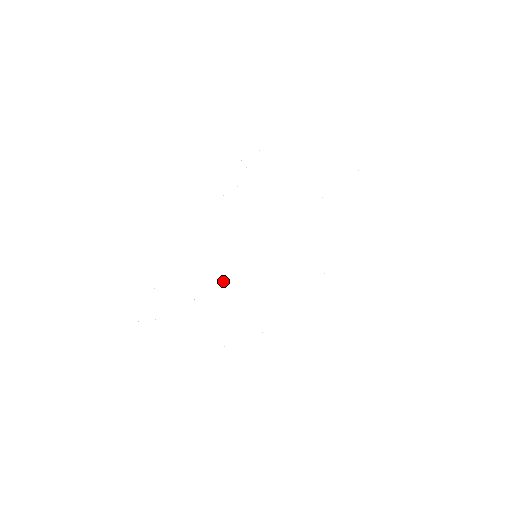
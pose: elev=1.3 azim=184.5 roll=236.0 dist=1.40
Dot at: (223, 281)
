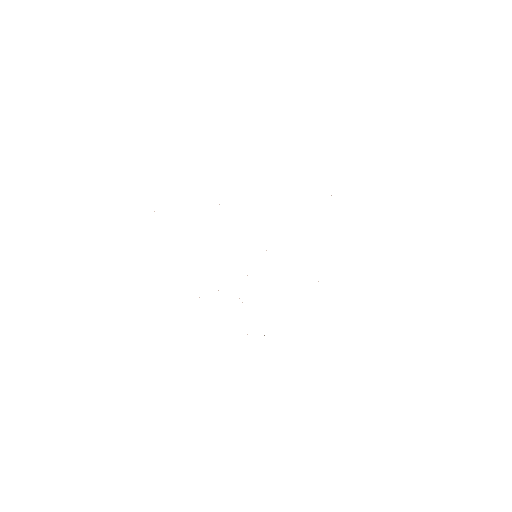
Dot at: occluded
